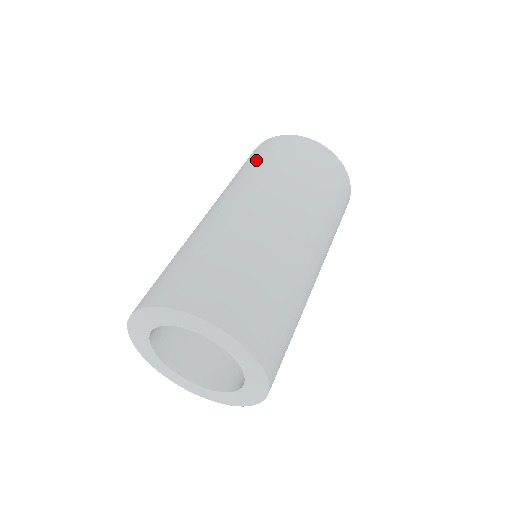
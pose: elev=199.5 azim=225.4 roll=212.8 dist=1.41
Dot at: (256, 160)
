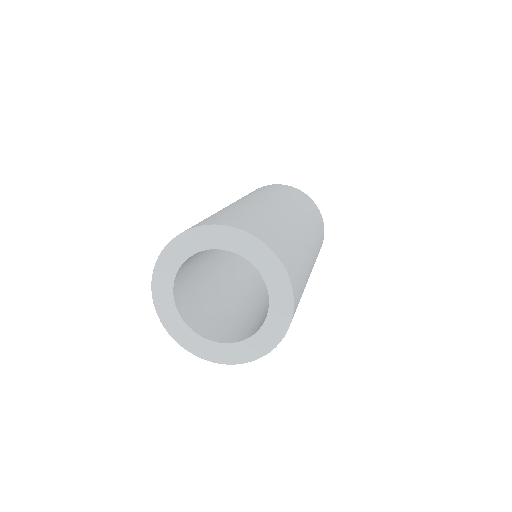
Dot at: occluded
